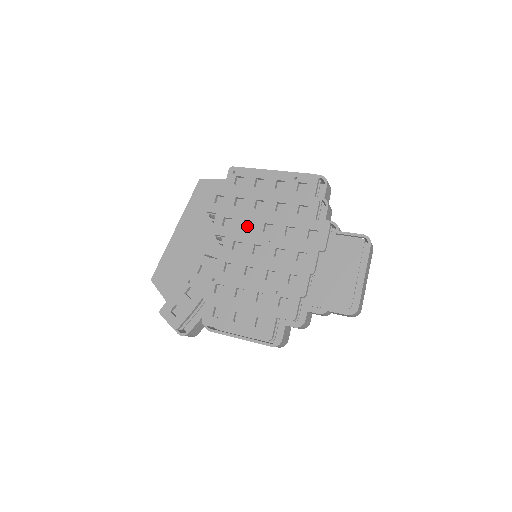
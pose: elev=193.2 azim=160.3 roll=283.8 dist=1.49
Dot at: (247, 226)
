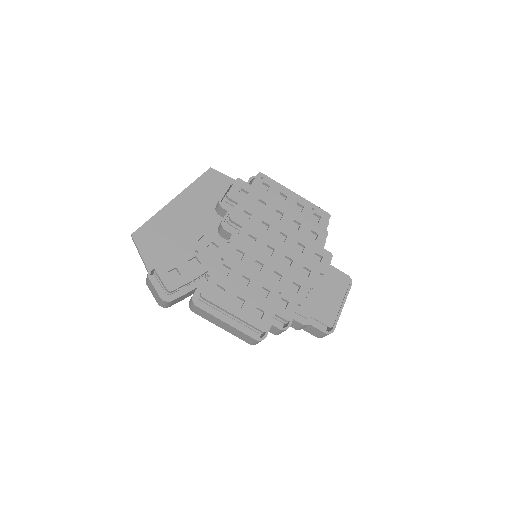
Dot at: occluded
